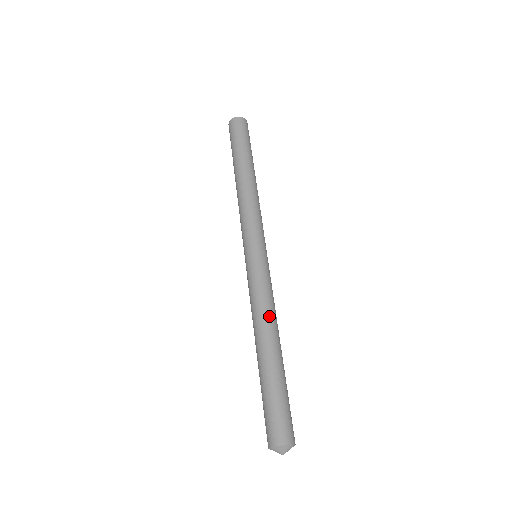
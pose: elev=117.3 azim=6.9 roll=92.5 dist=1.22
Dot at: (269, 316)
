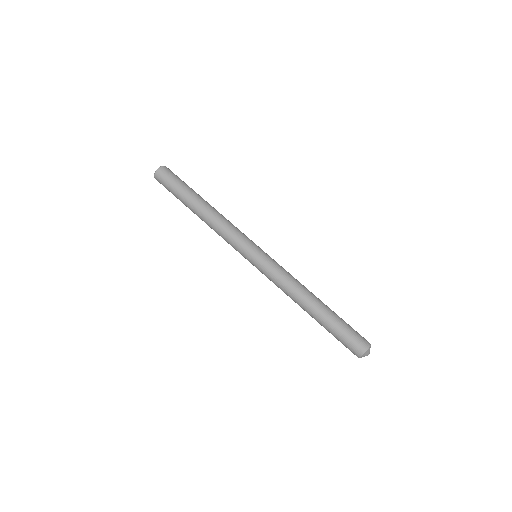
Dot at: (301, 284)
